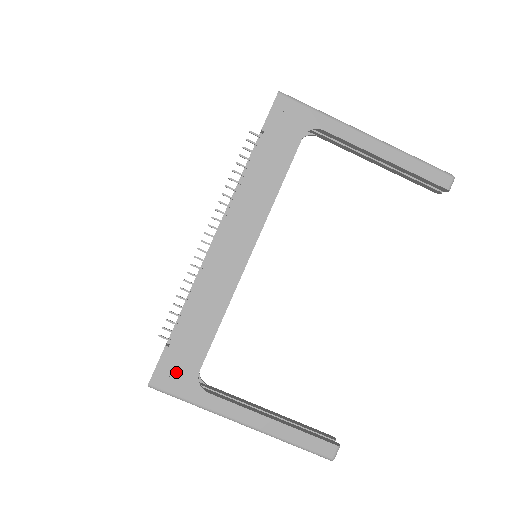
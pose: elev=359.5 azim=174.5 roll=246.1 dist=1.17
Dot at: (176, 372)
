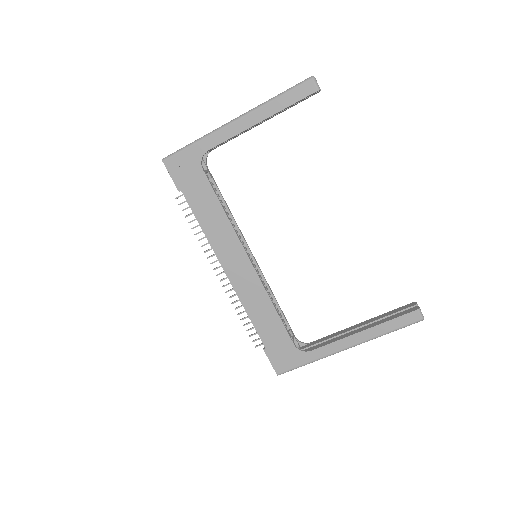
Dot at: (283, 356)
